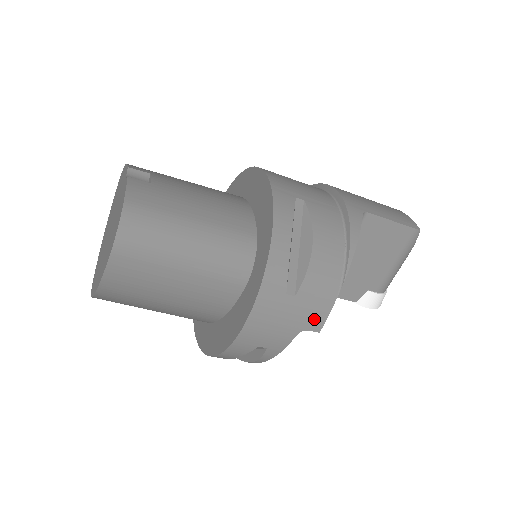
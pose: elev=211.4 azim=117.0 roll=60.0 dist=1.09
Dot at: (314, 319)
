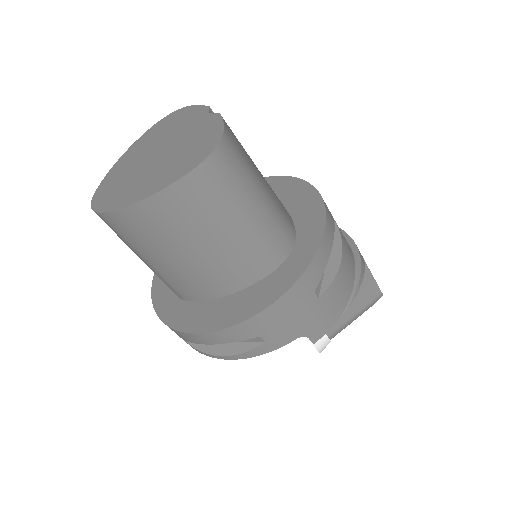
Dot at: (318, 328)
